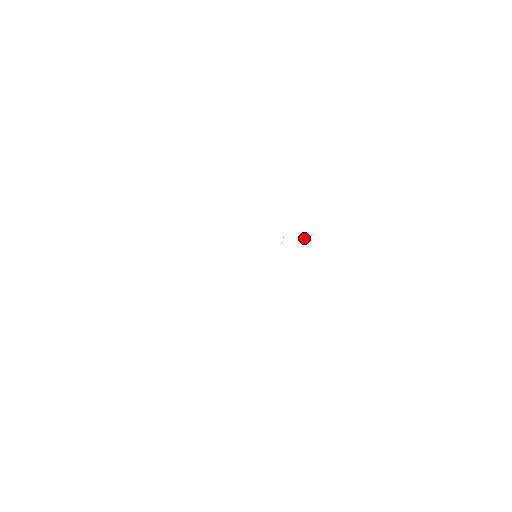
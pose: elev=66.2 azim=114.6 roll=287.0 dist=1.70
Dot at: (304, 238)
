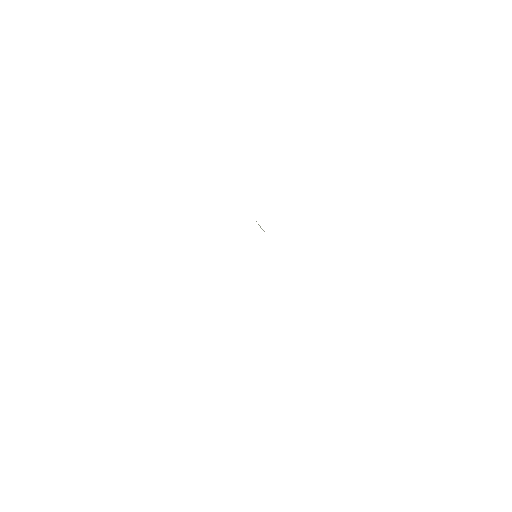
Dot at: occluded
